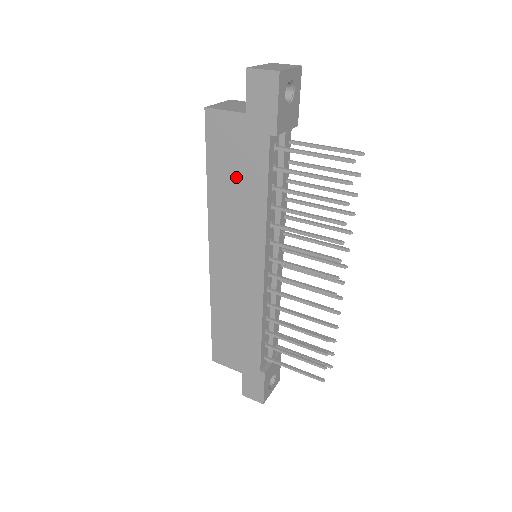
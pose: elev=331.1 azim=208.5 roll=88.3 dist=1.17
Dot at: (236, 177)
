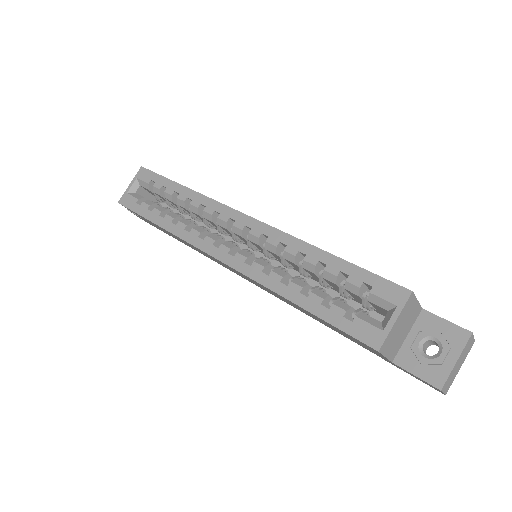
Dot at: (321, 321)
